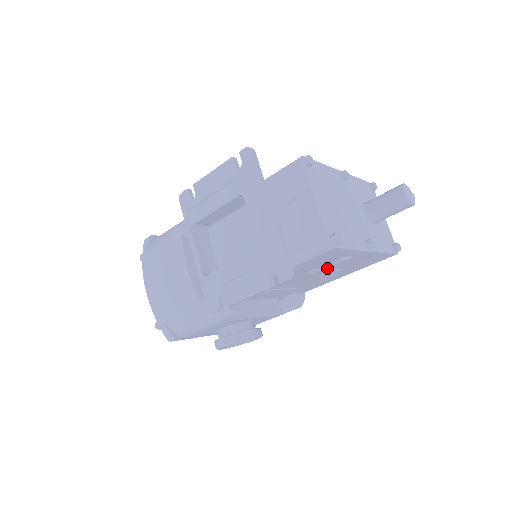
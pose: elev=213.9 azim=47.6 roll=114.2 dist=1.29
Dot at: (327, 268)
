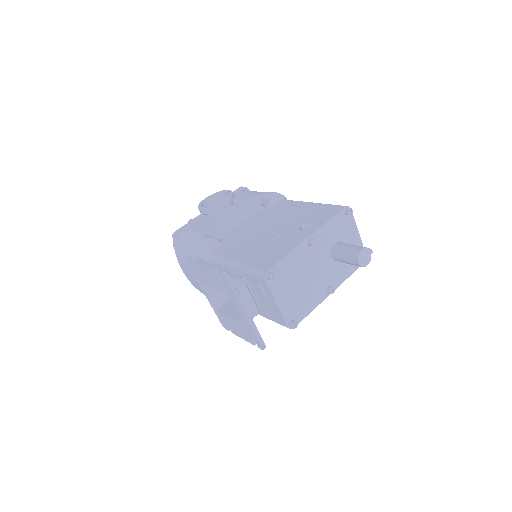
Dot at: occluded
